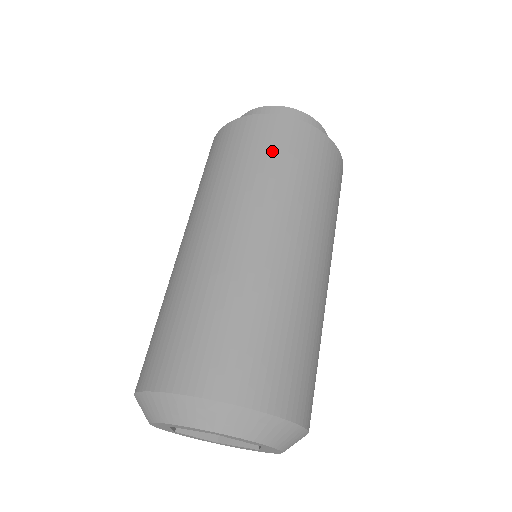
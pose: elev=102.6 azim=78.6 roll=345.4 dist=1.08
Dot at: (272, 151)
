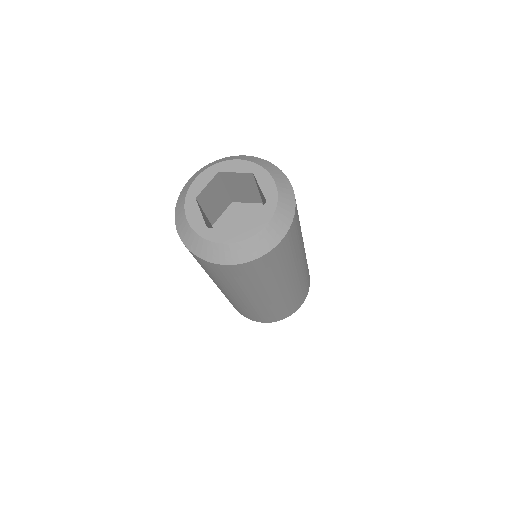
Dot at: occluded
